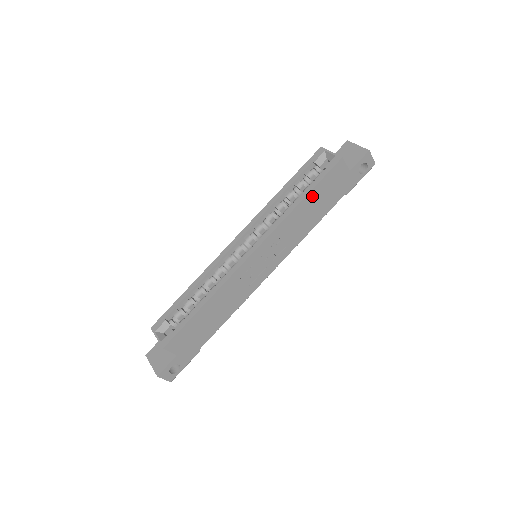
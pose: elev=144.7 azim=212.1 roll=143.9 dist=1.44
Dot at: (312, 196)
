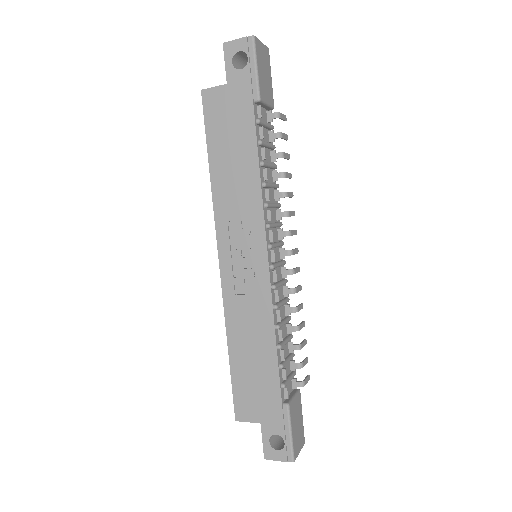
Dot at: (216, 152)
